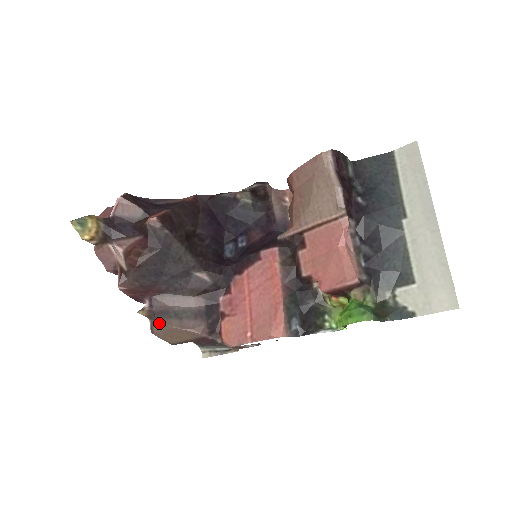
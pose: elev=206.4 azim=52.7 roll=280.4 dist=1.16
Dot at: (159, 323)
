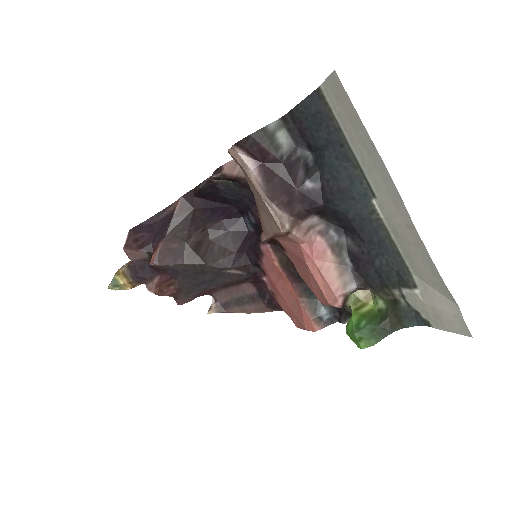
Dot at: (230, 312)
